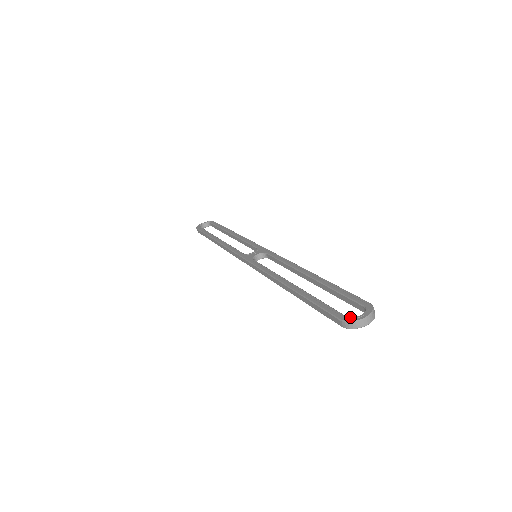
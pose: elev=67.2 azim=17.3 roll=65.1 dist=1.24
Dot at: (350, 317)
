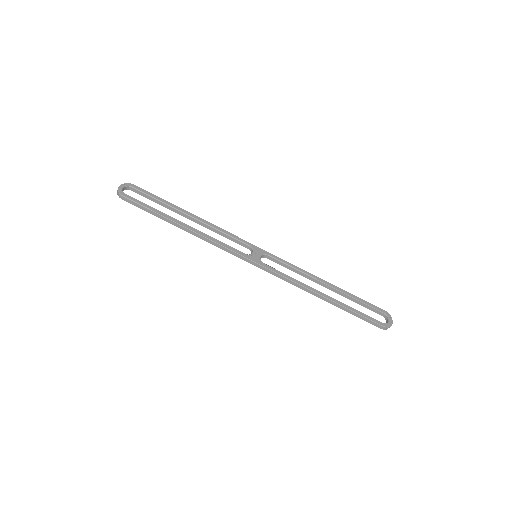
Dot at: (386, 324)
